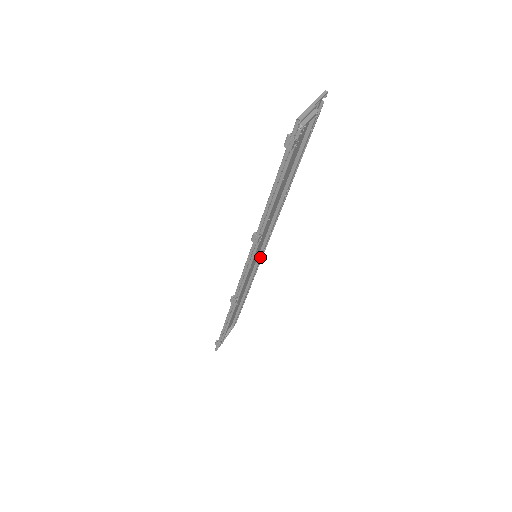
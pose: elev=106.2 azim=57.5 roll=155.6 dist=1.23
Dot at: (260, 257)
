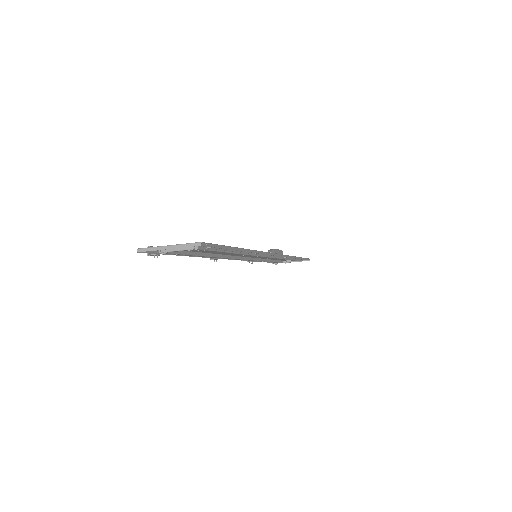
Dot at: occluded
